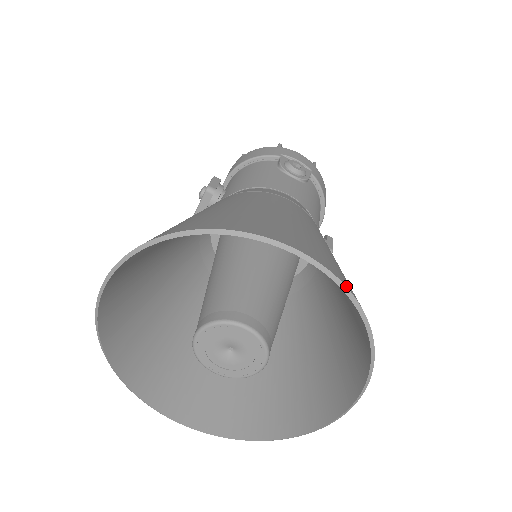
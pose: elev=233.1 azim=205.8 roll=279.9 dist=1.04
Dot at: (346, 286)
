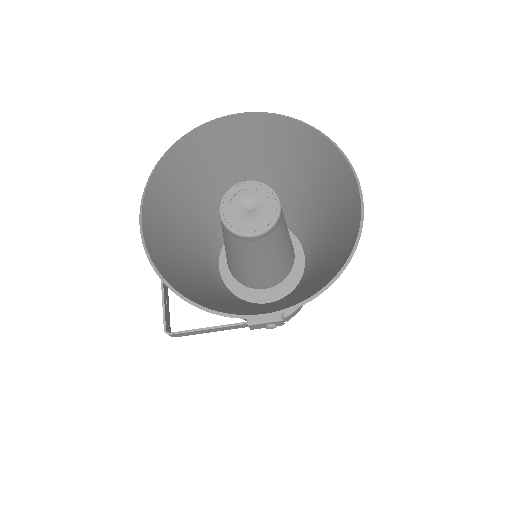
Dot at: occluded
